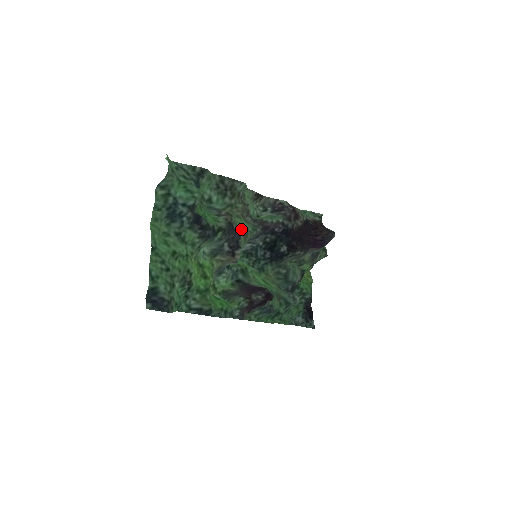
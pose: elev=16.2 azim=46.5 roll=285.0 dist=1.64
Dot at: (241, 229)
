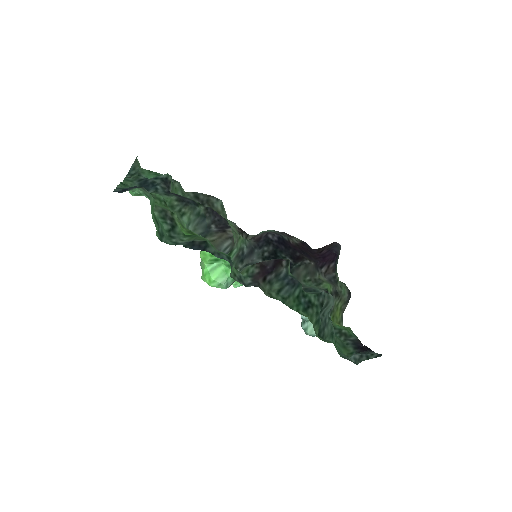
Dot at: occluded
